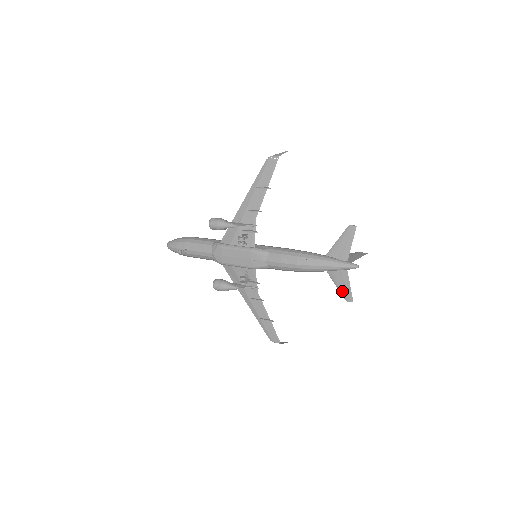
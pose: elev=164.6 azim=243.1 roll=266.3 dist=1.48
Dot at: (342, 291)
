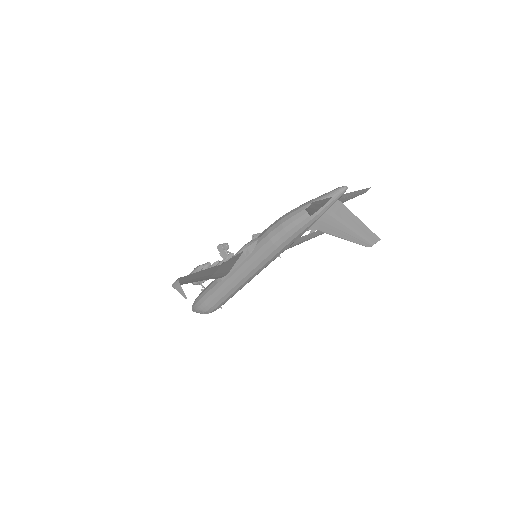
Dot at: (310, 208)
